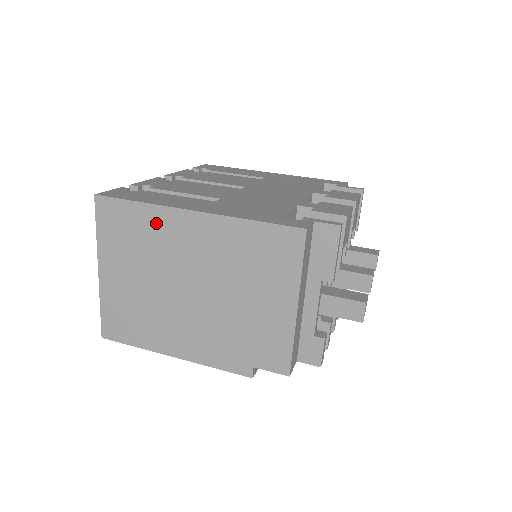
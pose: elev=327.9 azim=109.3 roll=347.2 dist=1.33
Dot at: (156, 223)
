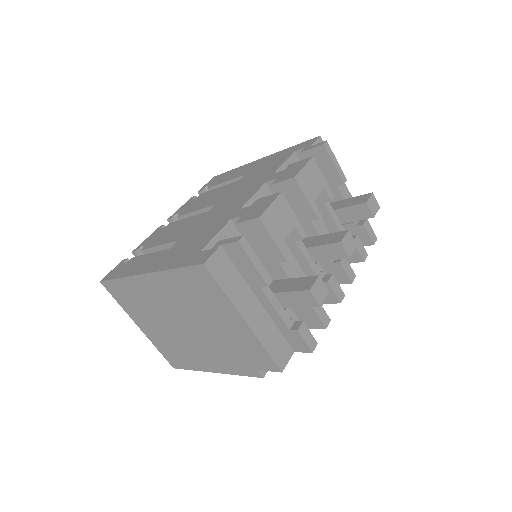
Dot at: (136, 289)
